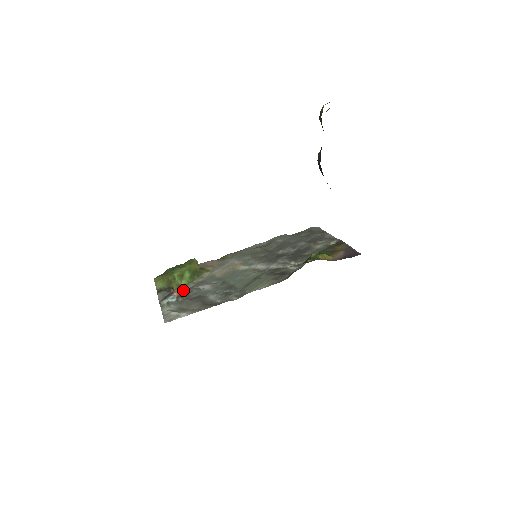
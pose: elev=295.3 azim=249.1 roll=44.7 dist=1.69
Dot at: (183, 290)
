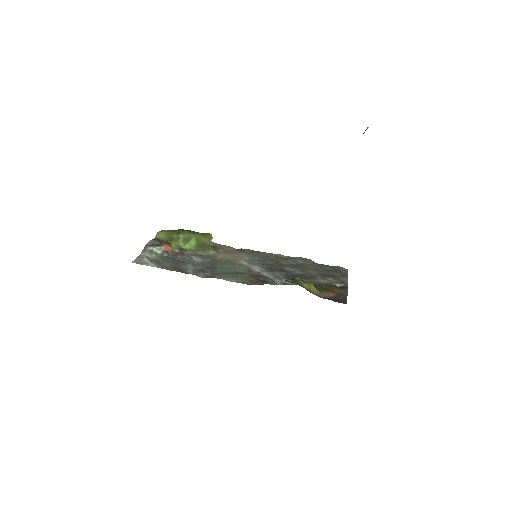
Dot at: (179, 252)
